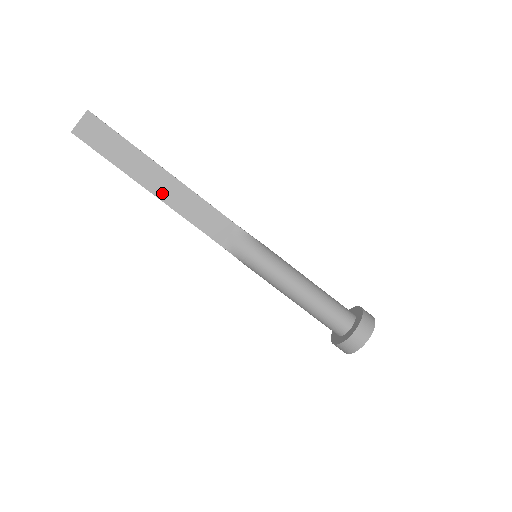
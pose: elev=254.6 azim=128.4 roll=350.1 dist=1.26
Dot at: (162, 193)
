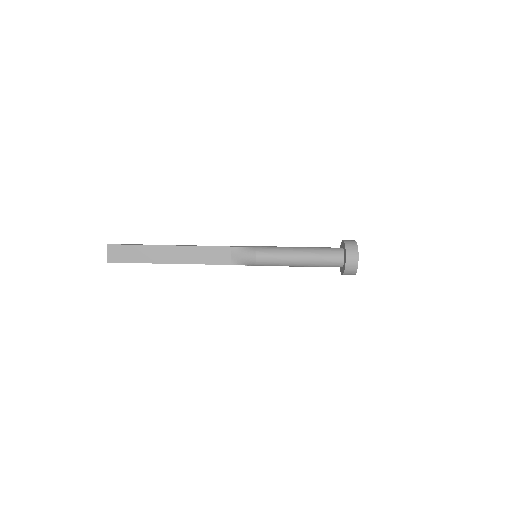
Dot at: (177, 259)
